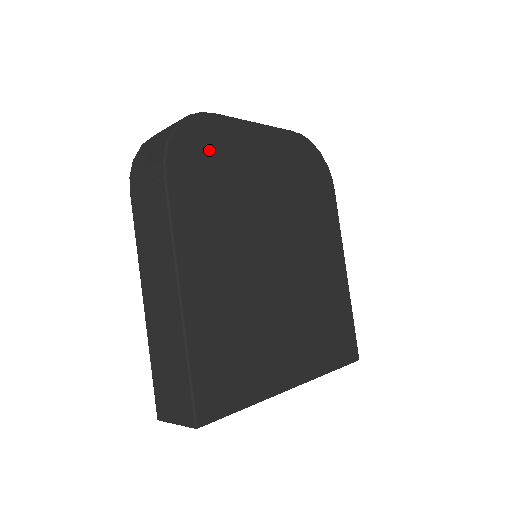
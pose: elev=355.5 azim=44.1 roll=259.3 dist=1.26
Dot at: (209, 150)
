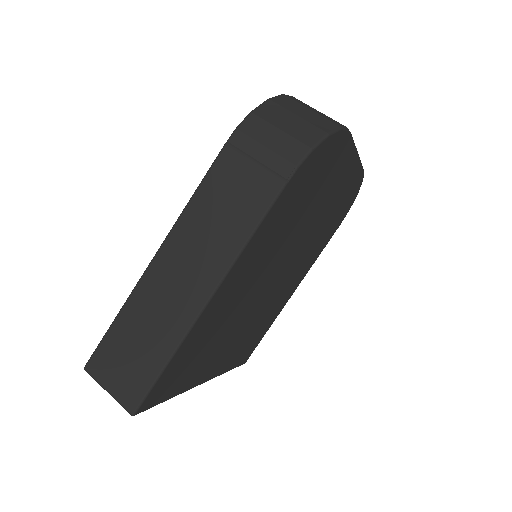
Dot at: (323, 168)
